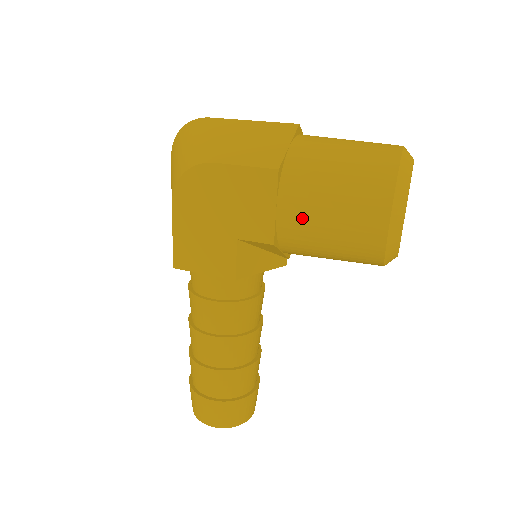
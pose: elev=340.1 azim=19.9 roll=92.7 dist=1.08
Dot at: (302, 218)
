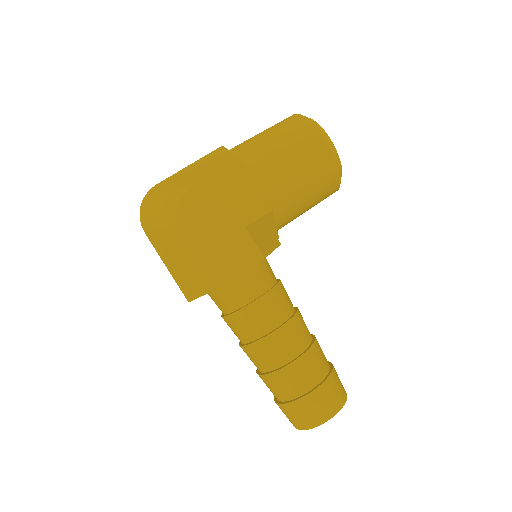
Dot at: (277, 179)
